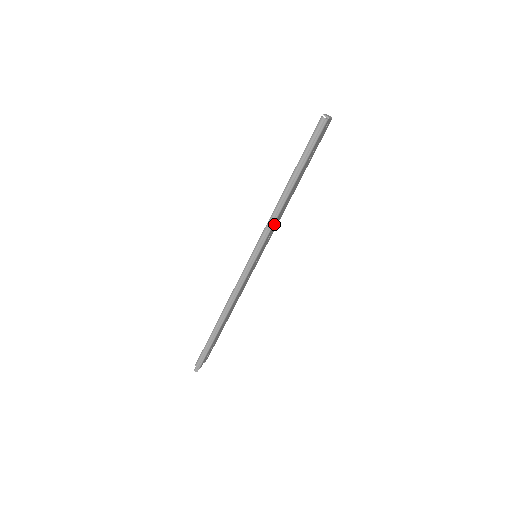
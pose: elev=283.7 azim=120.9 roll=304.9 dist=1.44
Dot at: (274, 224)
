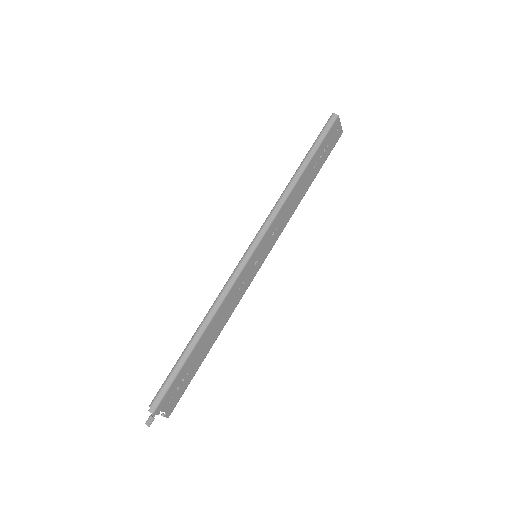
Dot at: (280, 212)
